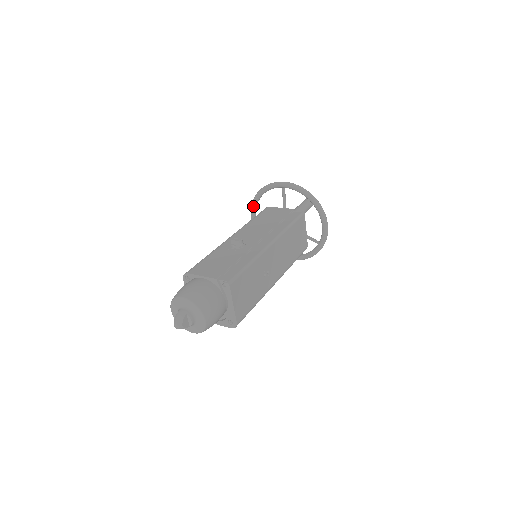
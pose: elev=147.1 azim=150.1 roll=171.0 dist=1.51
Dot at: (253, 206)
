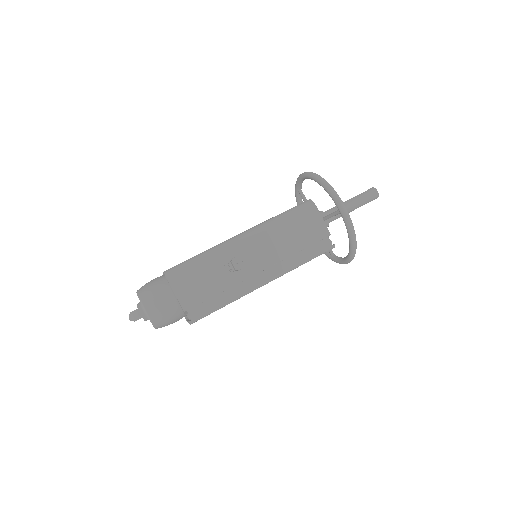
Dot at: (308, 177)
